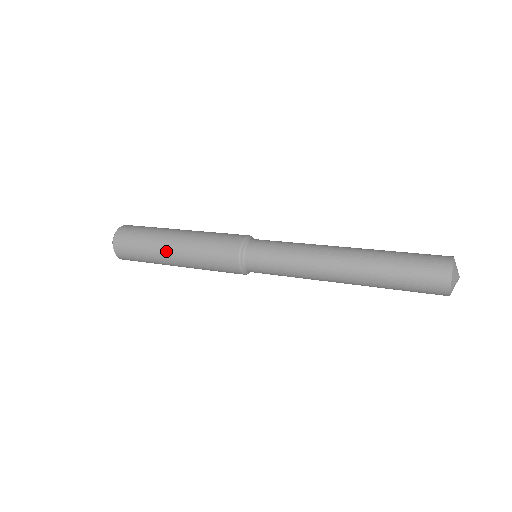
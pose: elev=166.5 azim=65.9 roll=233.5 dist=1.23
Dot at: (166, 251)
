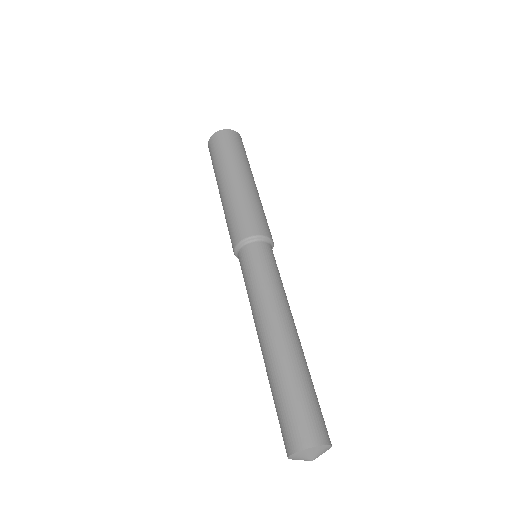
Dot at: occluded
